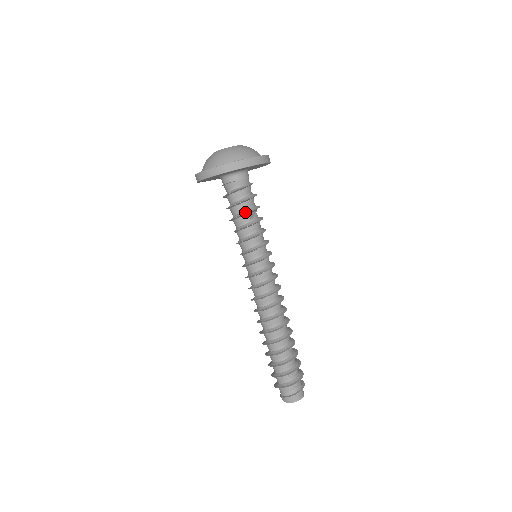
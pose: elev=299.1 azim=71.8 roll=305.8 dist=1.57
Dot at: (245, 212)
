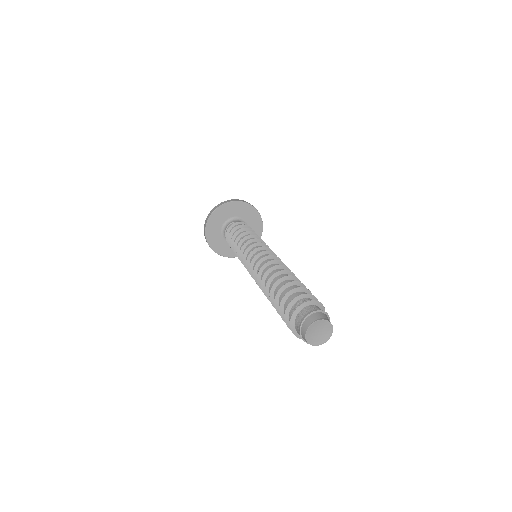
Dot at: (243, 230)
